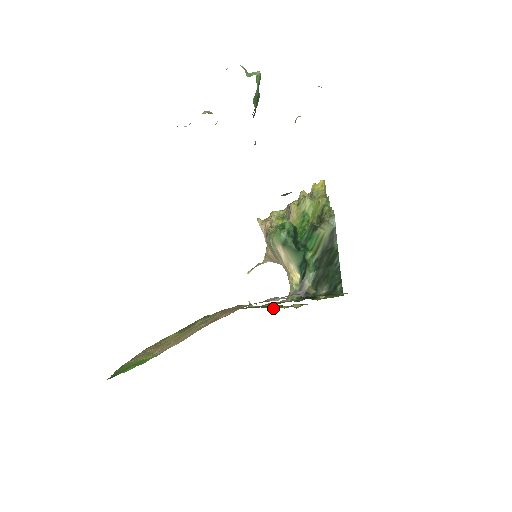
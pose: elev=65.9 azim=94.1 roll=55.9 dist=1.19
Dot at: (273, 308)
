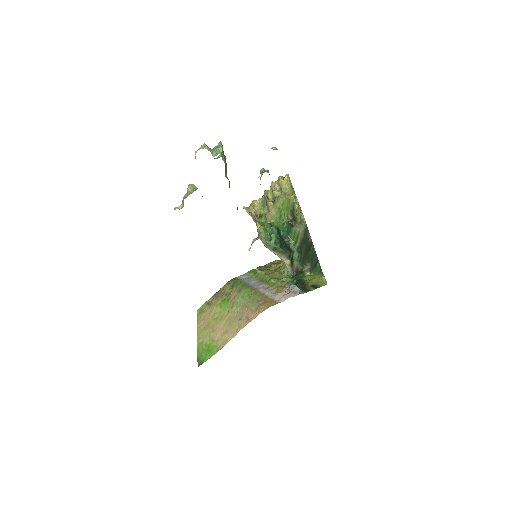
Dot at: (274, 268)
